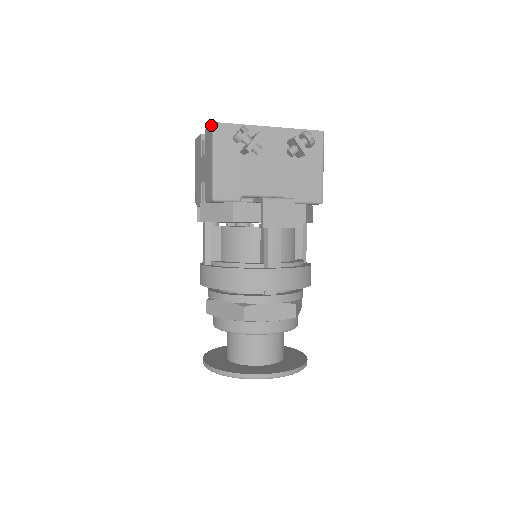
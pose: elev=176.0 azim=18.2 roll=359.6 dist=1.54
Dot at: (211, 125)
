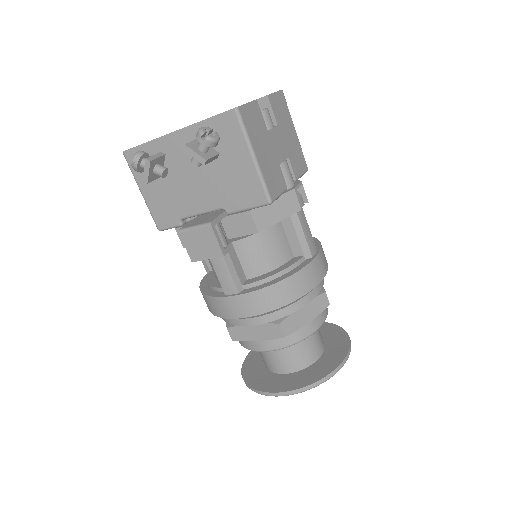
Dot at: (125, 153)
